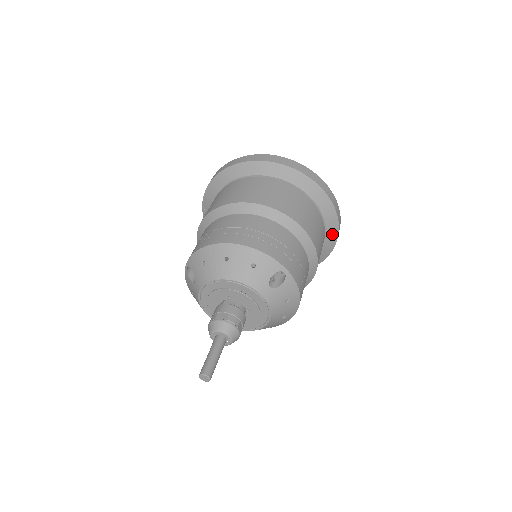
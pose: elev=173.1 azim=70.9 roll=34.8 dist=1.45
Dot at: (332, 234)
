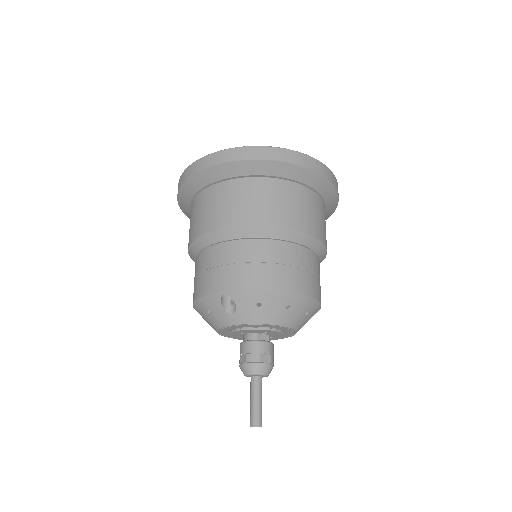
Dot at: occluded
